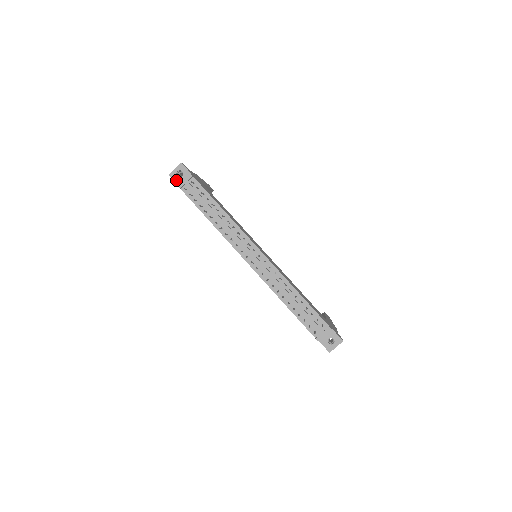
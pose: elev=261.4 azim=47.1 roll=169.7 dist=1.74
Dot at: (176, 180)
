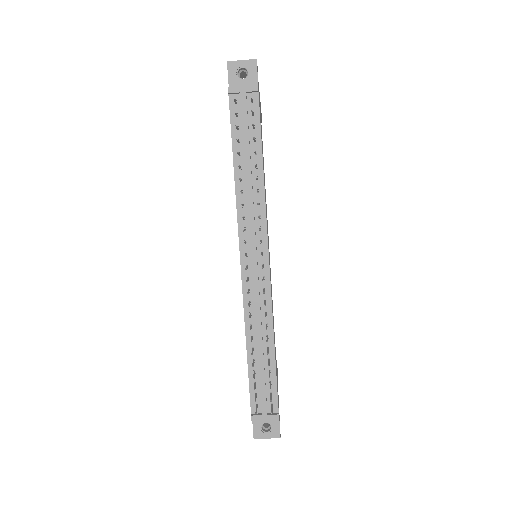
Dot at: (231, 77)
